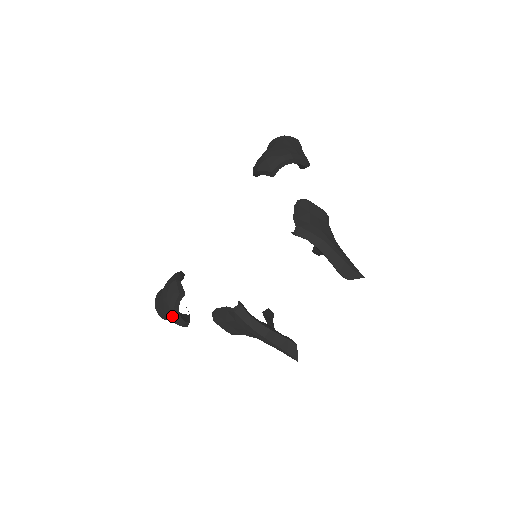
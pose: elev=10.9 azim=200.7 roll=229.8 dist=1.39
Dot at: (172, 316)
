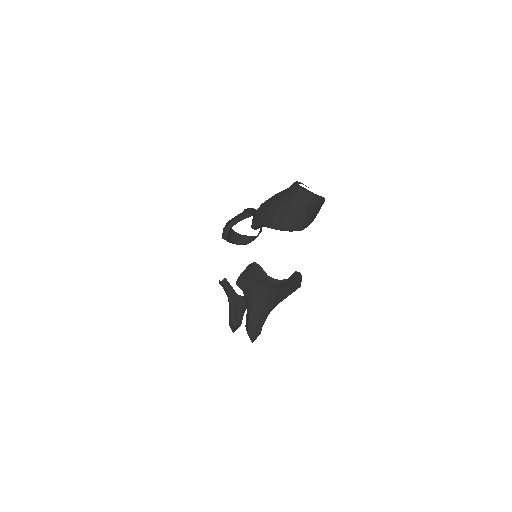
Dot at: occluded
